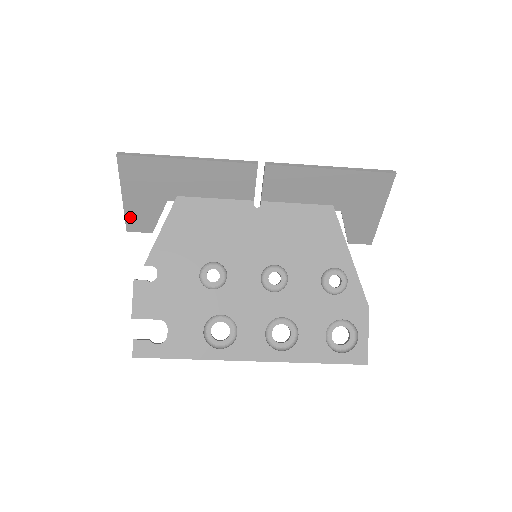
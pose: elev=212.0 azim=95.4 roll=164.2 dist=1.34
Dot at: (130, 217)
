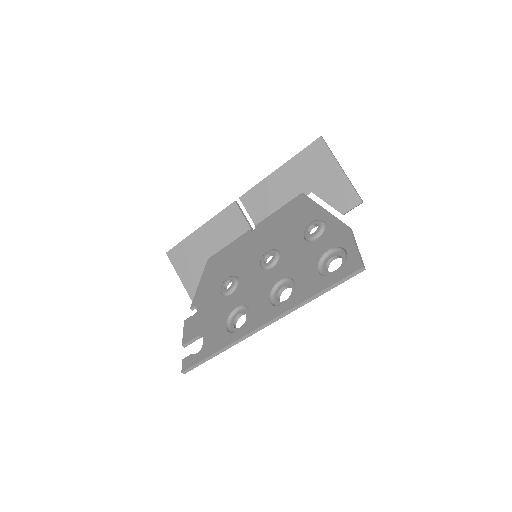
Dot at: (193, 296)
